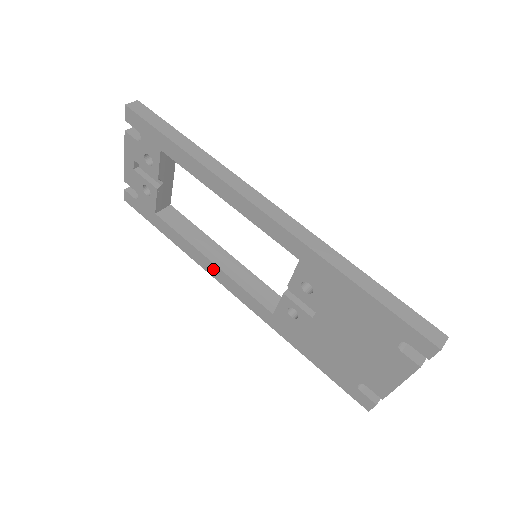
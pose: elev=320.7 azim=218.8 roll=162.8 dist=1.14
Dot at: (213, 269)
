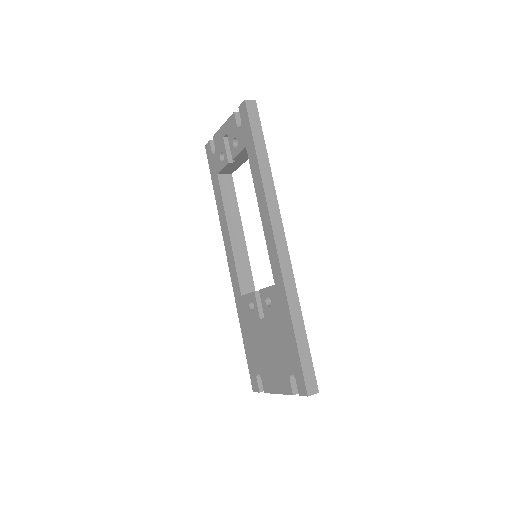
Dot at: (227, 239)
